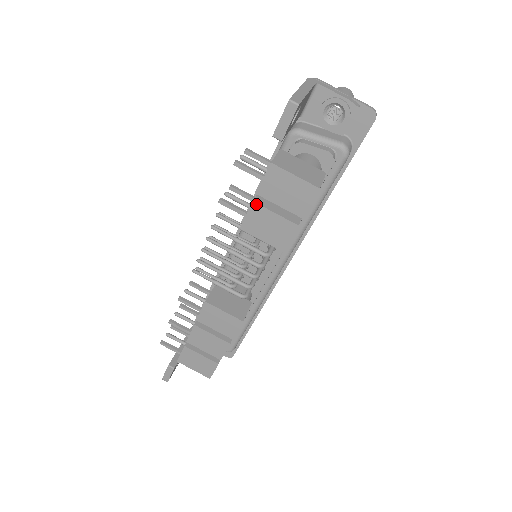
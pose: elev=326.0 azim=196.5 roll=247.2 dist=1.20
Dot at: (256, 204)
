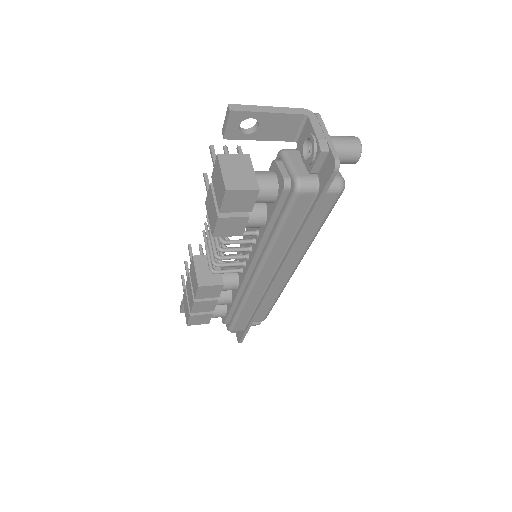
Dot at: (211, 186)
